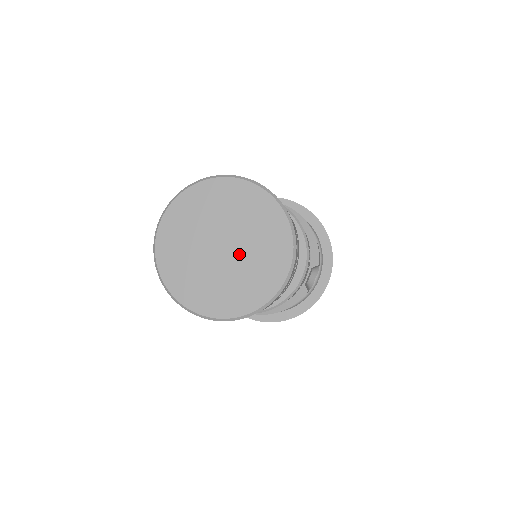
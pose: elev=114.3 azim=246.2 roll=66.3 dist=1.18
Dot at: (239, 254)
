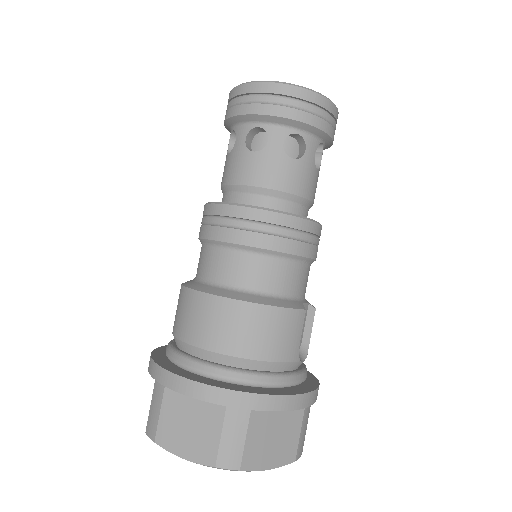
Dot at: occluded
